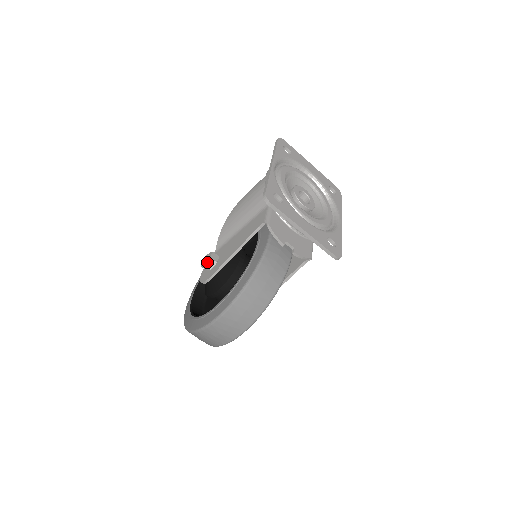
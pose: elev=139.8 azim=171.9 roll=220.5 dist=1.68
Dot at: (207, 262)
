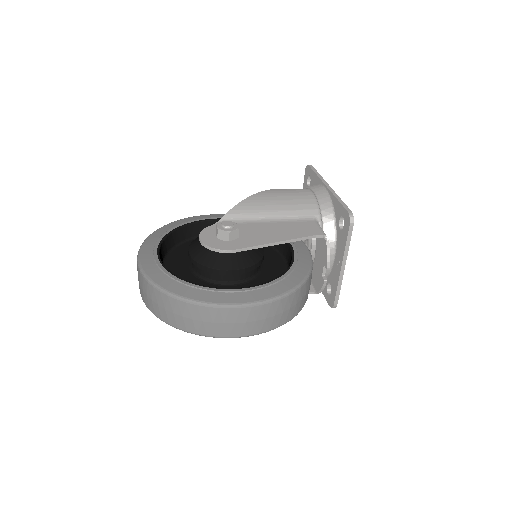
Dot at: (233, 230)
